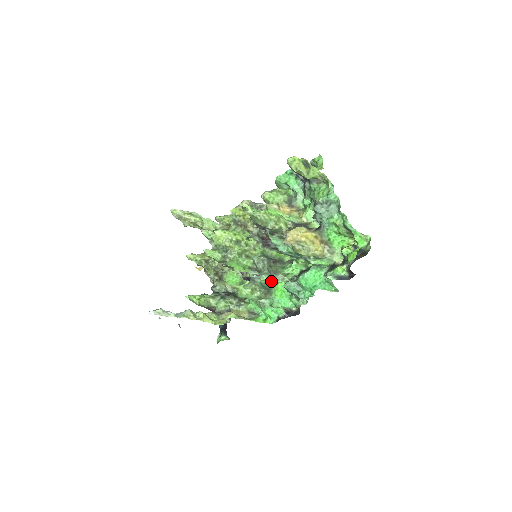
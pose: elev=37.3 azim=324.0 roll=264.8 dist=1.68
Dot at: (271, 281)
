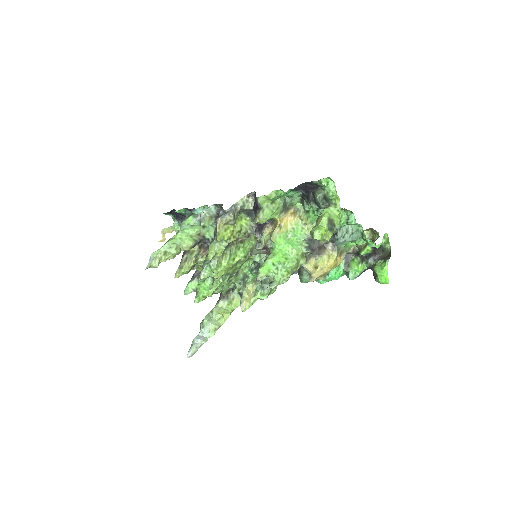
Dot at: occluded
